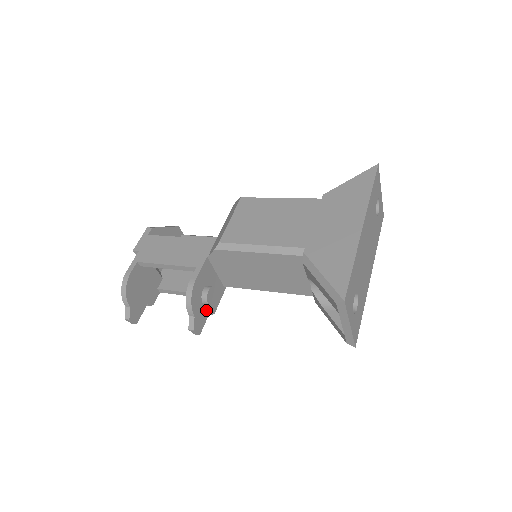
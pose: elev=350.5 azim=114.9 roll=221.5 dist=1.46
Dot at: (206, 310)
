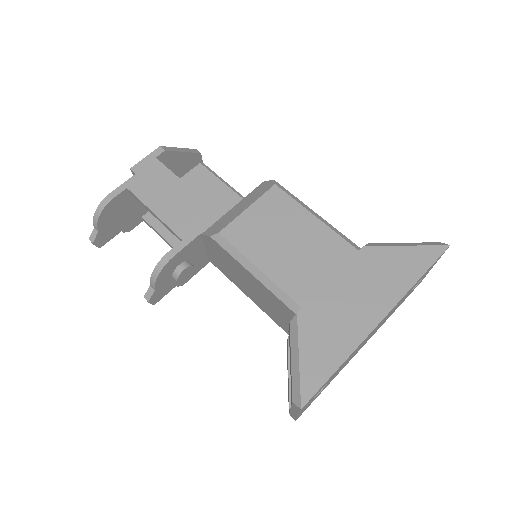
Dot at: (174, 283)
